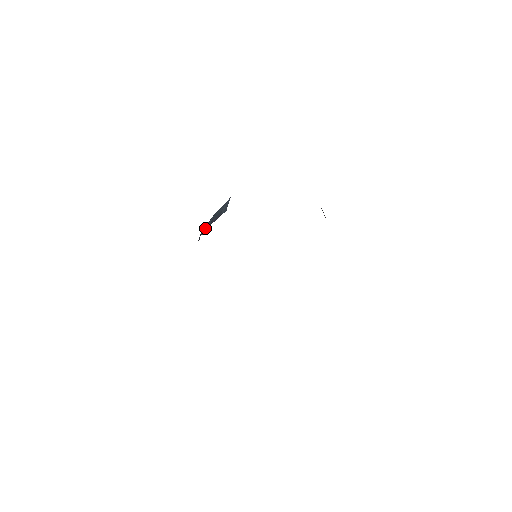
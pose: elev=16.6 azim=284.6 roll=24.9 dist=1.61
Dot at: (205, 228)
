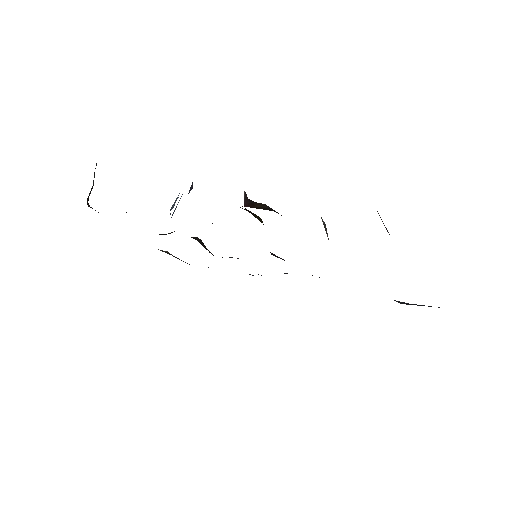
Dot at: (171, 217)
